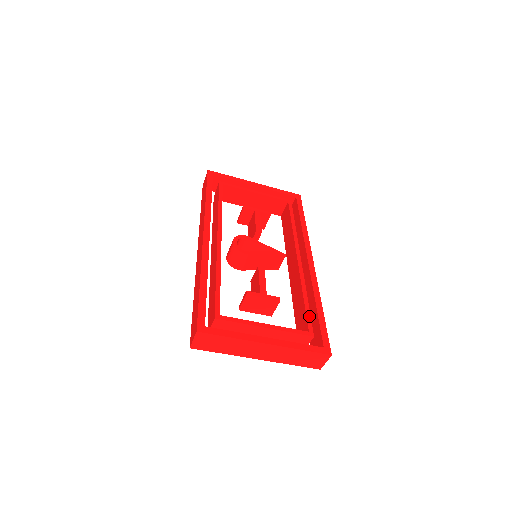
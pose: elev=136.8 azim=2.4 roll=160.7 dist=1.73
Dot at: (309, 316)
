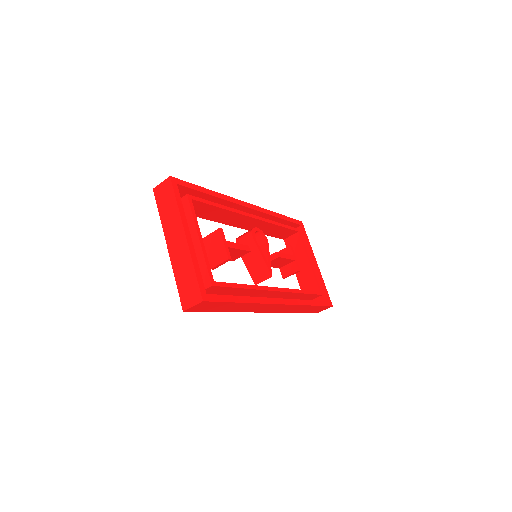
Dot at: (229, 285)
